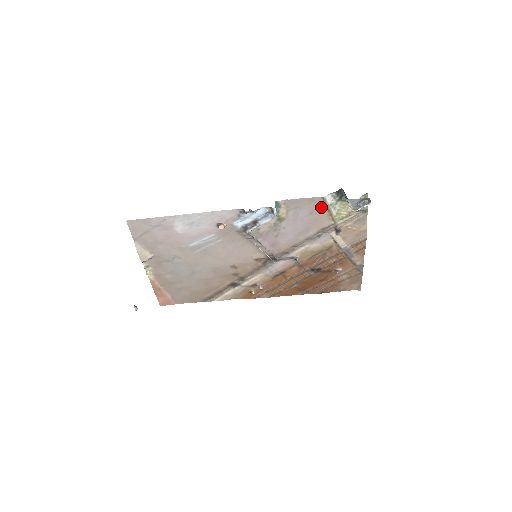
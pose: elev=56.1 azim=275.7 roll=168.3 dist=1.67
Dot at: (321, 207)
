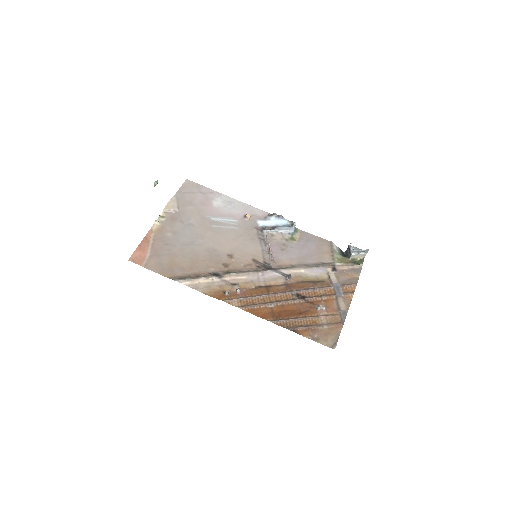
Dot at: (327, 248)
